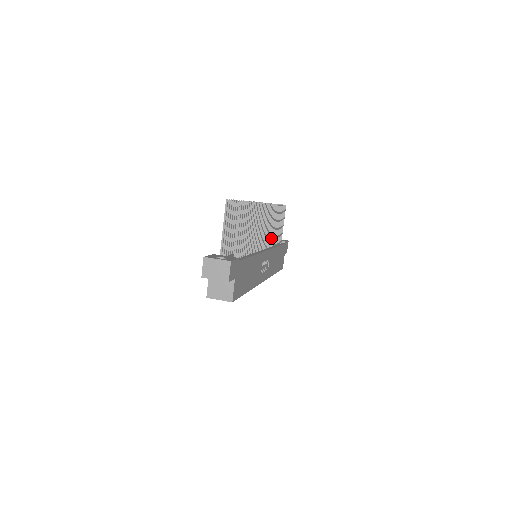
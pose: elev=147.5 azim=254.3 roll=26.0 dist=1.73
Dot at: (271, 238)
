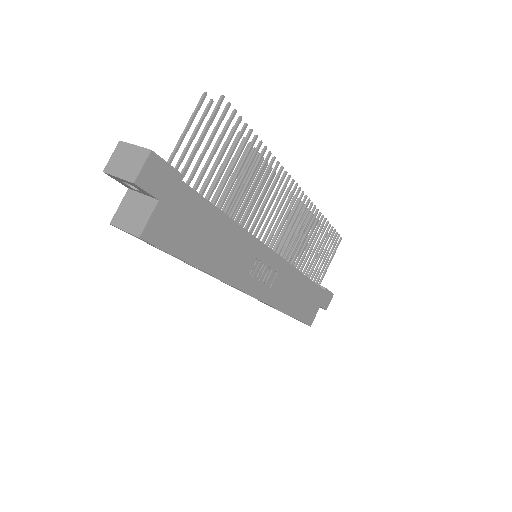
Dot at: (296, 254)
